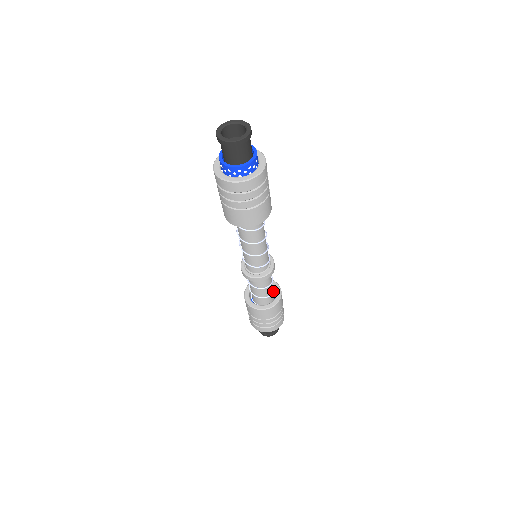
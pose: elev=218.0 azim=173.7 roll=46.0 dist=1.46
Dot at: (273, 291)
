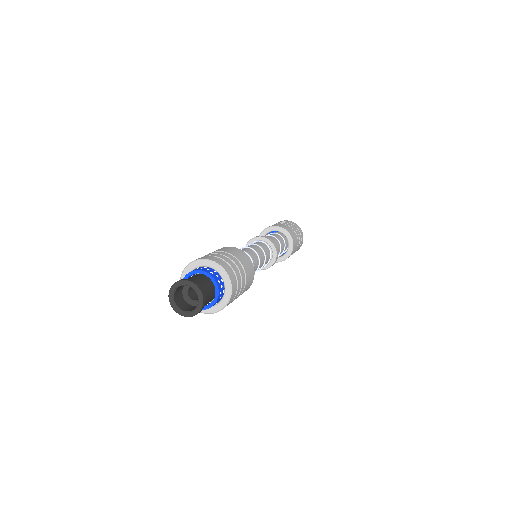
Dot at: (282, 253)
